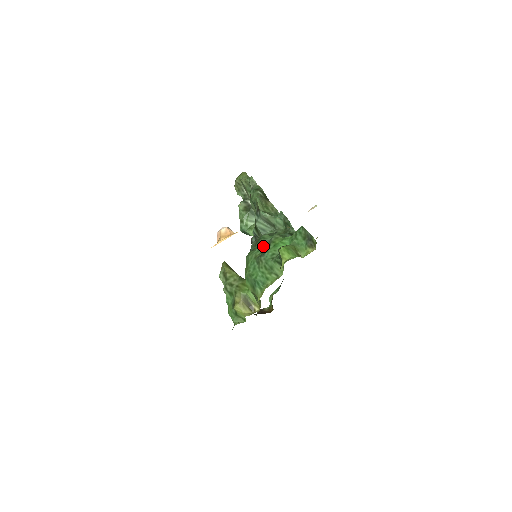
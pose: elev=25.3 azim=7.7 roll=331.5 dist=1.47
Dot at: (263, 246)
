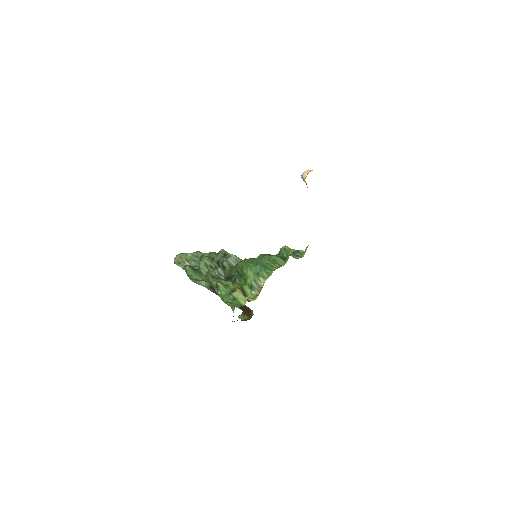
Dot at: occluded
